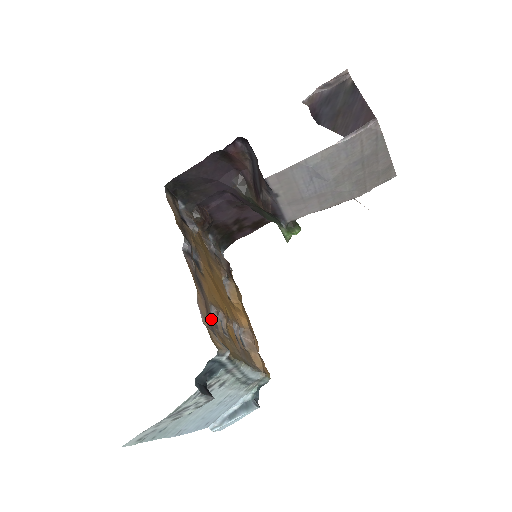
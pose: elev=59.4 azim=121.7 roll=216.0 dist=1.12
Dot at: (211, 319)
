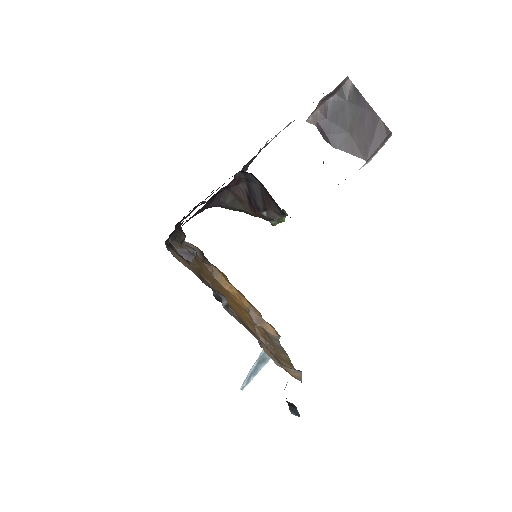
Dot at: occluded
